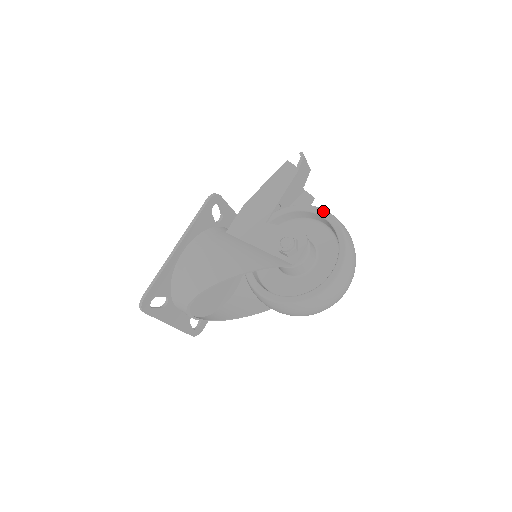
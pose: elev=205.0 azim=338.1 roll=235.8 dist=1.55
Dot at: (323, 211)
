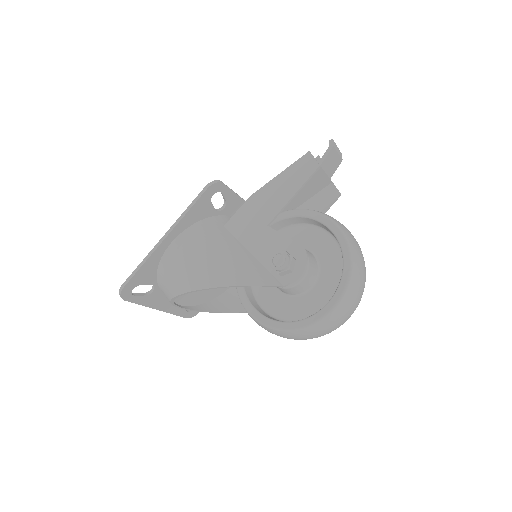
Dot at: (335, 226)
